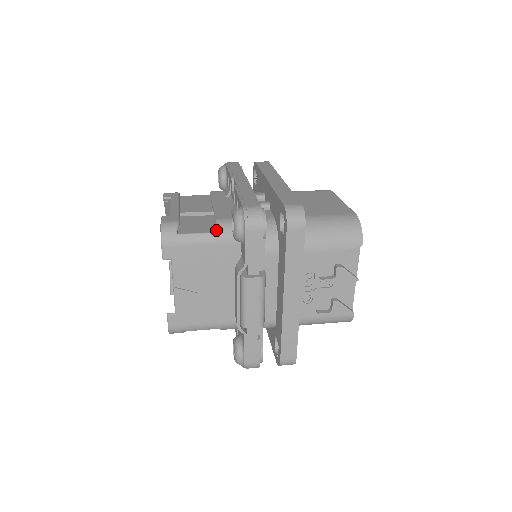
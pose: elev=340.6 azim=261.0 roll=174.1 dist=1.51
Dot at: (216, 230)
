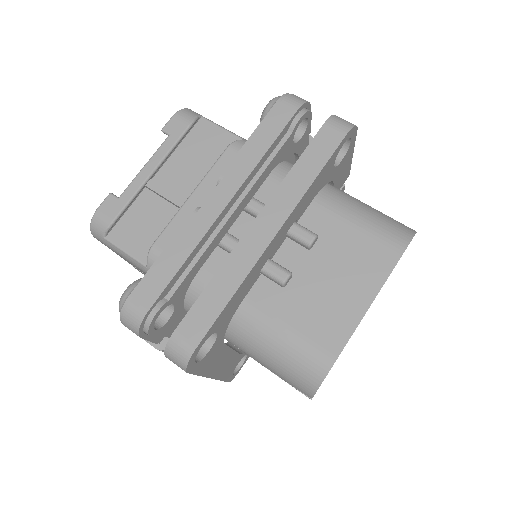
Dot at: (147, 258)
